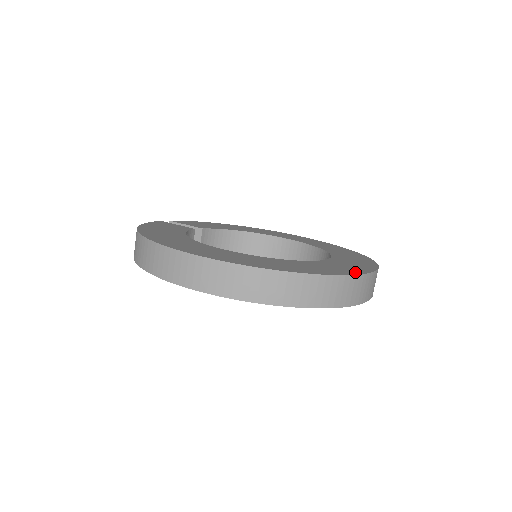
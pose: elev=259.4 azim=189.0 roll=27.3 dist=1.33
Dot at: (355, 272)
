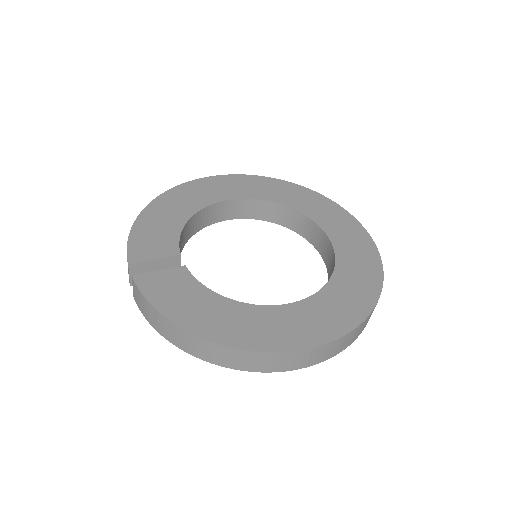
Dot at: (372, 247)
